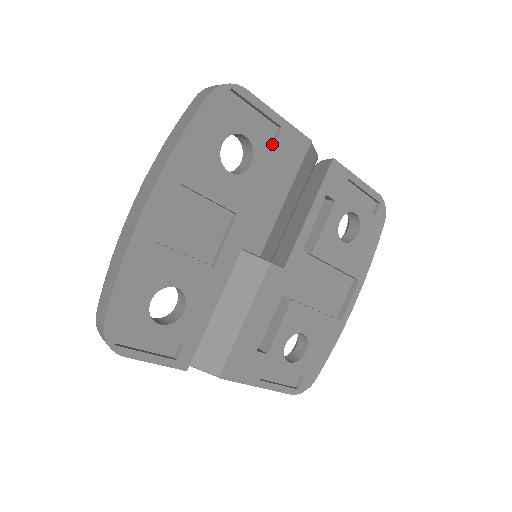
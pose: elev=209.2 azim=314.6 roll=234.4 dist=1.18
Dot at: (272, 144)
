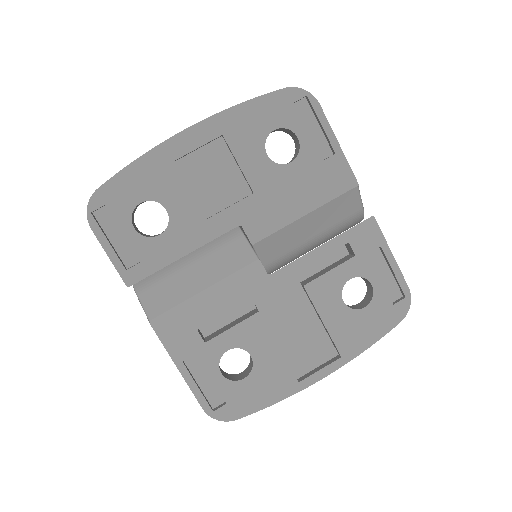
Dot at: (319, 161)
